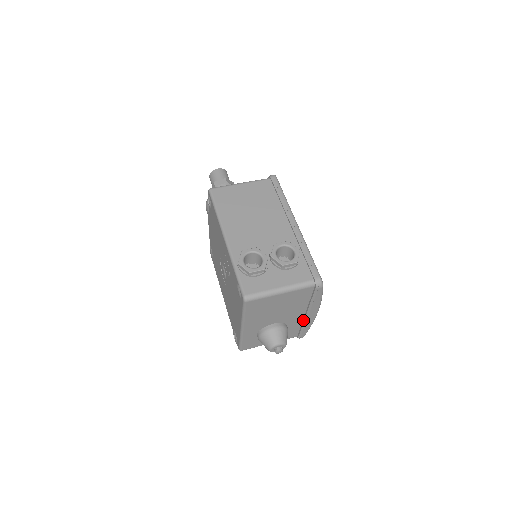
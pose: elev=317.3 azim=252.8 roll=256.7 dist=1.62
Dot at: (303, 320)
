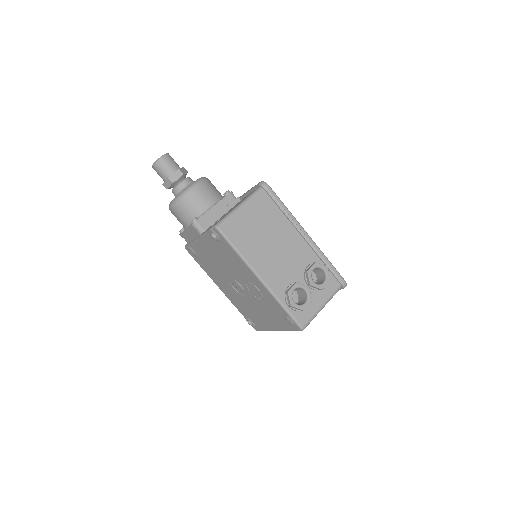
Dot at: occluded
